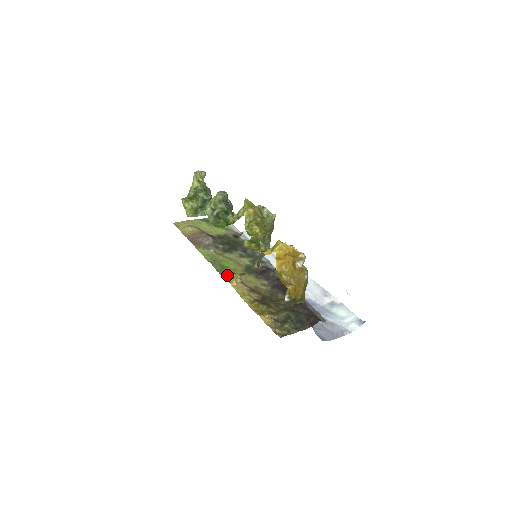
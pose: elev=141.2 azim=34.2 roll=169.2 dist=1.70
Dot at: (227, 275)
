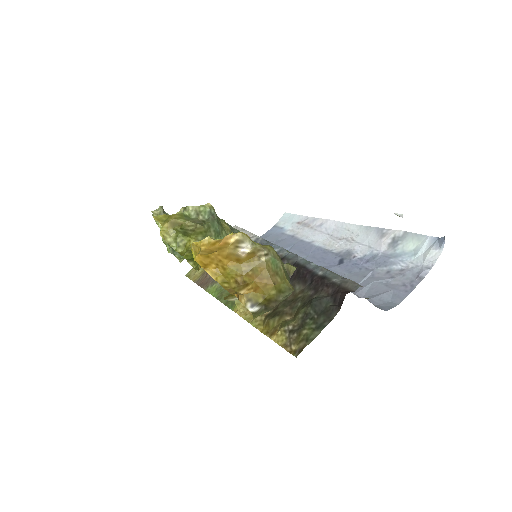
Dot at: (234, 303)
